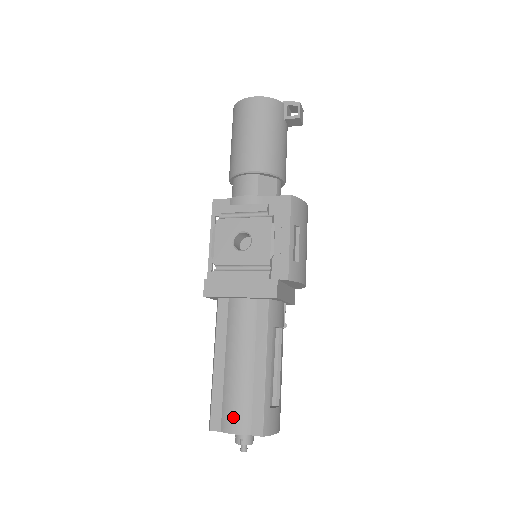
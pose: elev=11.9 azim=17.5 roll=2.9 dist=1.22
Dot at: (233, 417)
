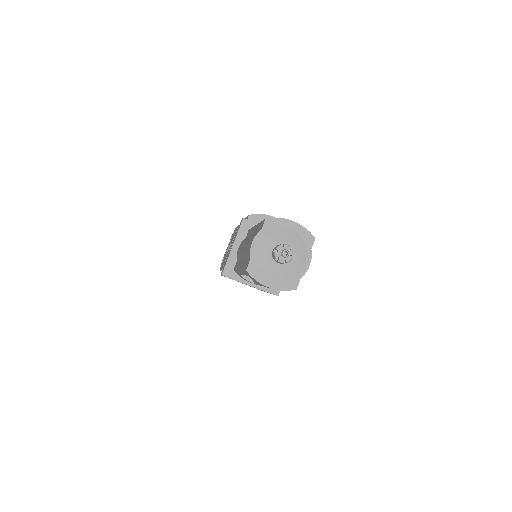
Dot at: (249, 245)
